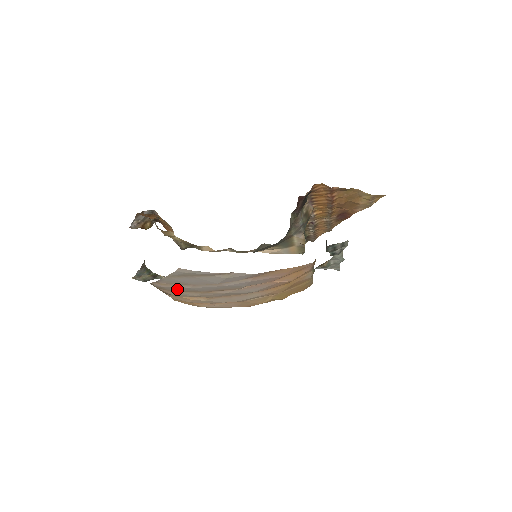
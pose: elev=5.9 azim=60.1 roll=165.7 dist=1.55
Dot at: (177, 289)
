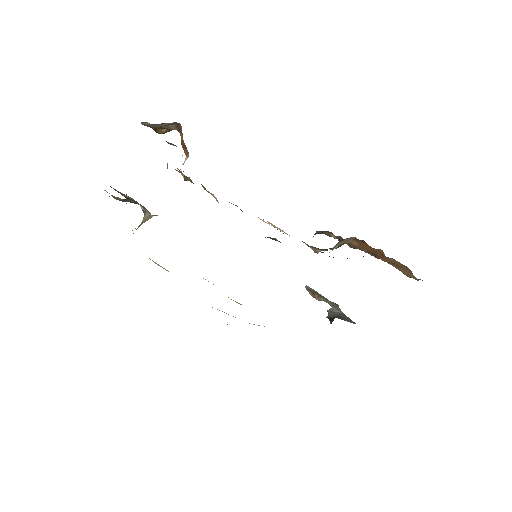
Dot at: occluded
